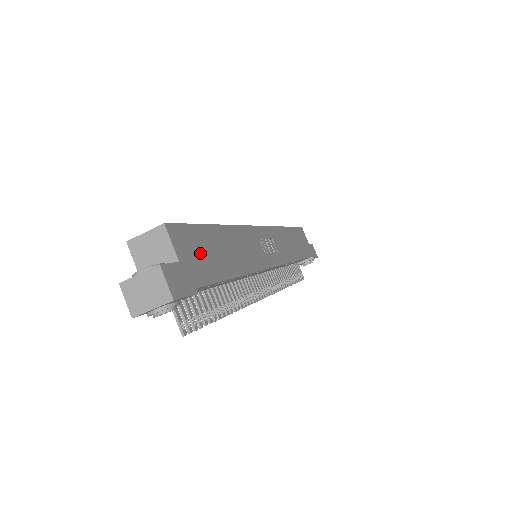
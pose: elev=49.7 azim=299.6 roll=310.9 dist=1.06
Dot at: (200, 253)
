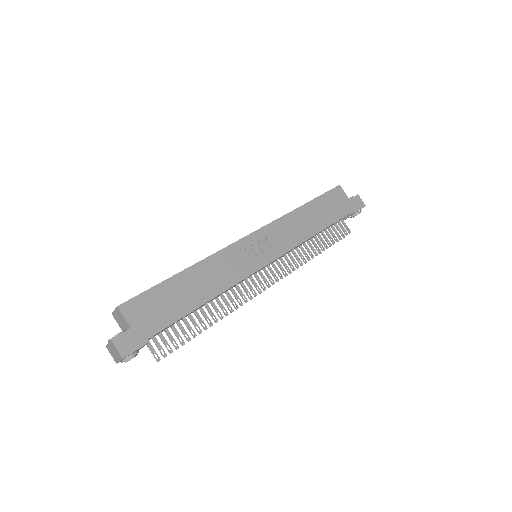
Dot at: (156, 309)
